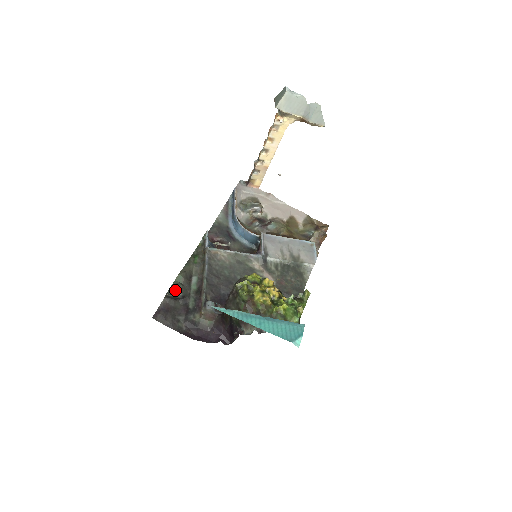
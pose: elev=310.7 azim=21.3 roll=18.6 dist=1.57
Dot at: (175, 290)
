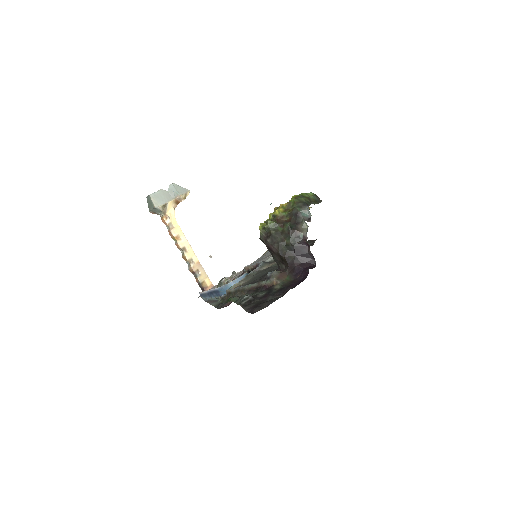
Dot at: (241, 298)
